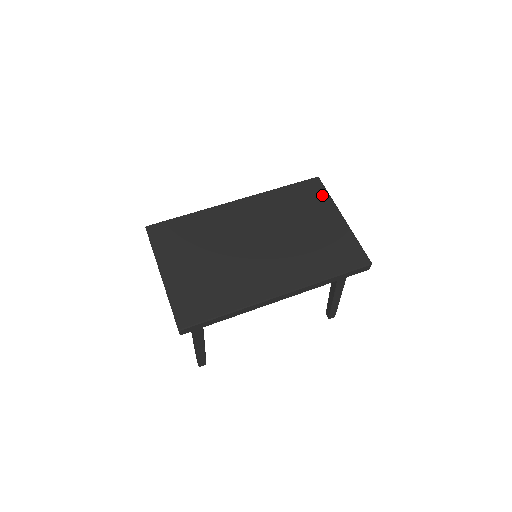
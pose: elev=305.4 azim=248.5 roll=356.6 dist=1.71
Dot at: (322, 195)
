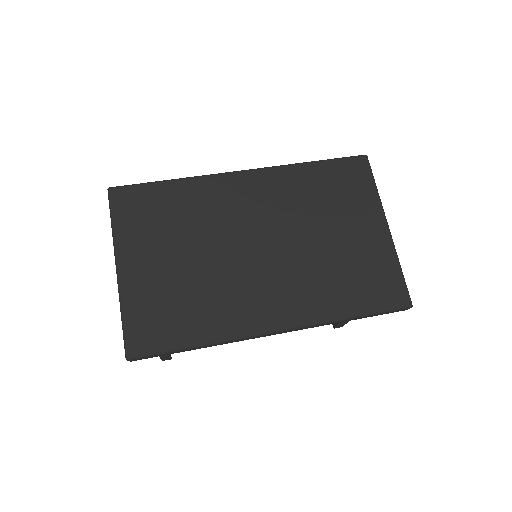
Dot at: (366, 186)
